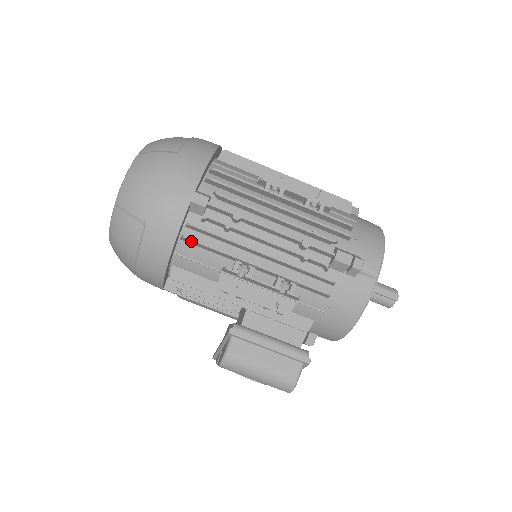
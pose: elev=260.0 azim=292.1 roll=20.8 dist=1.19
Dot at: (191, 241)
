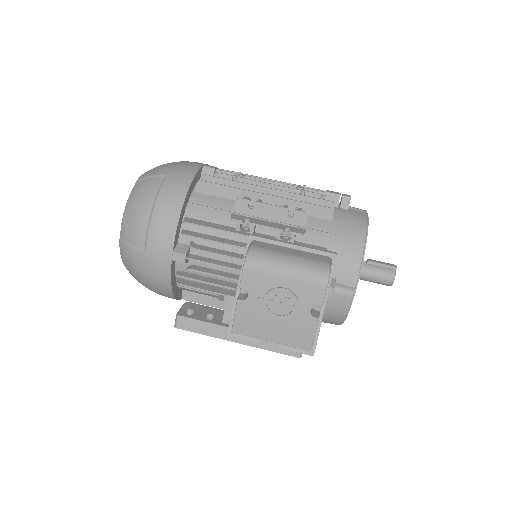
Dot at: (205, 185)
